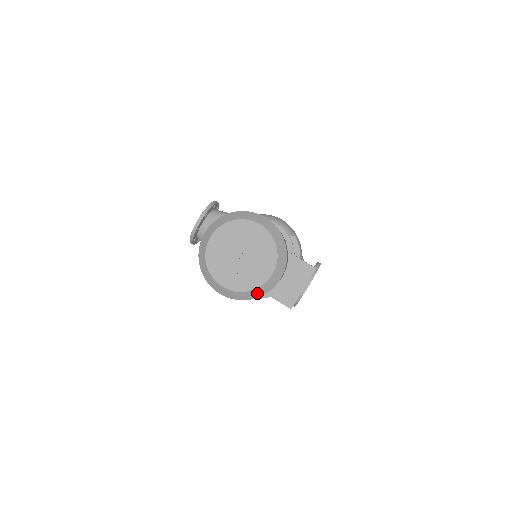
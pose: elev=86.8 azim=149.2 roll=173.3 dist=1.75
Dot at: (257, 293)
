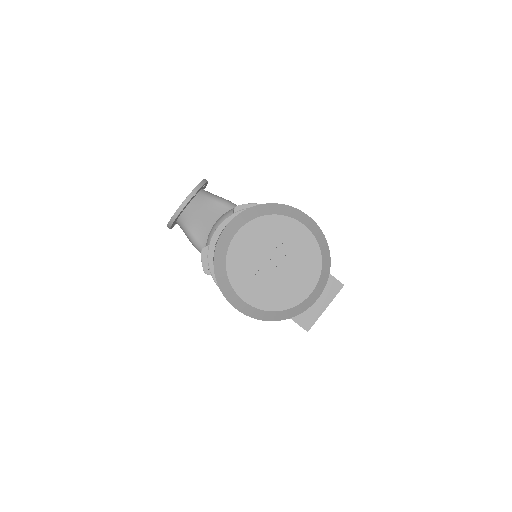
Dot at: (287, 314)
